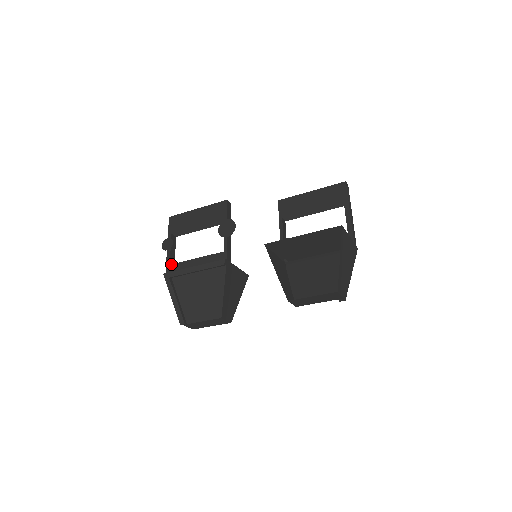
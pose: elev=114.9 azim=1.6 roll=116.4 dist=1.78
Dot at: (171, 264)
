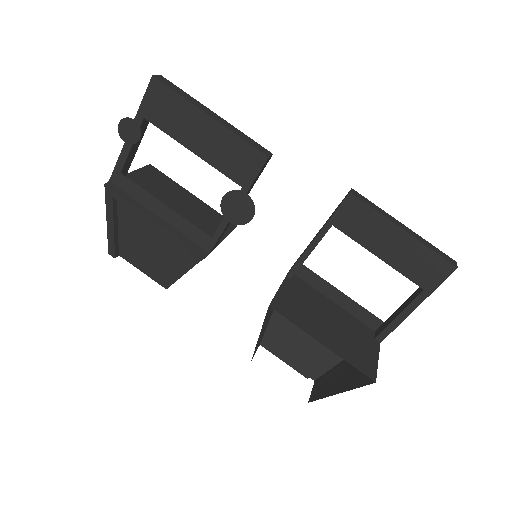
Dot at: (123, 175)
